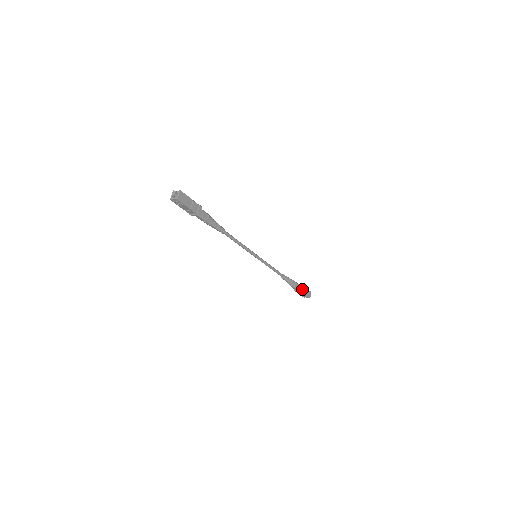
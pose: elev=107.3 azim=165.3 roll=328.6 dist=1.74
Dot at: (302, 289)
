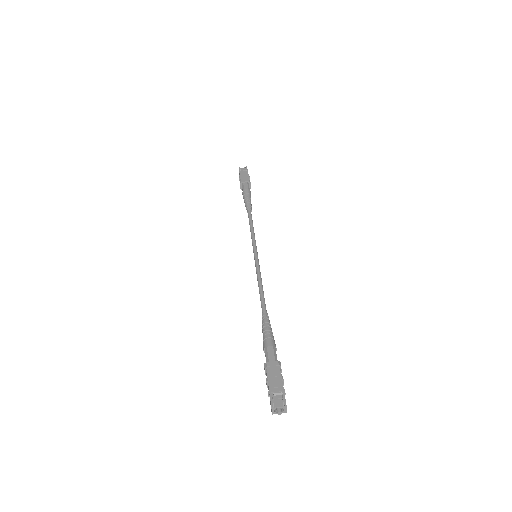
Dot at: (250, 185)
